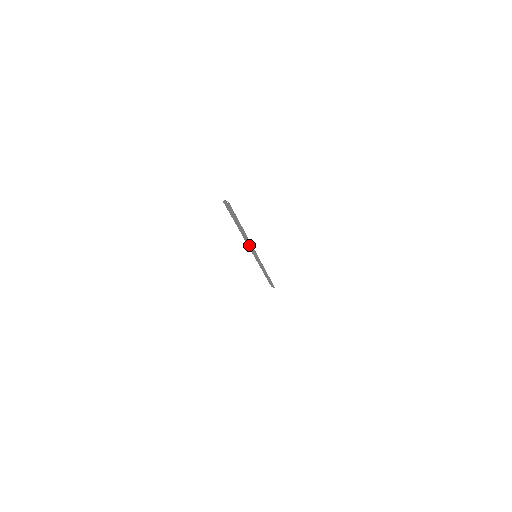
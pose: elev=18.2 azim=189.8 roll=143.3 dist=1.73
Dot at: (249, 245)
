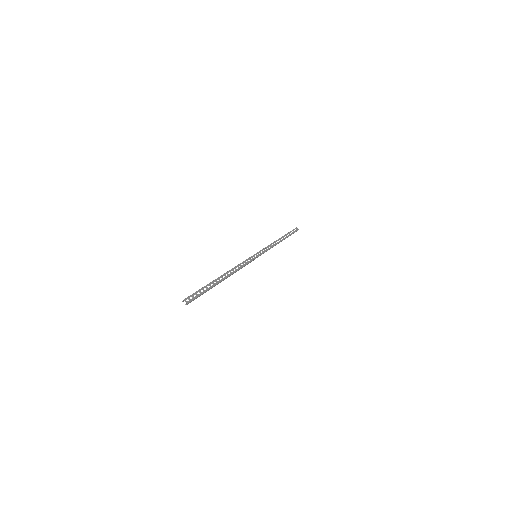
Dot at: (242, 262)
